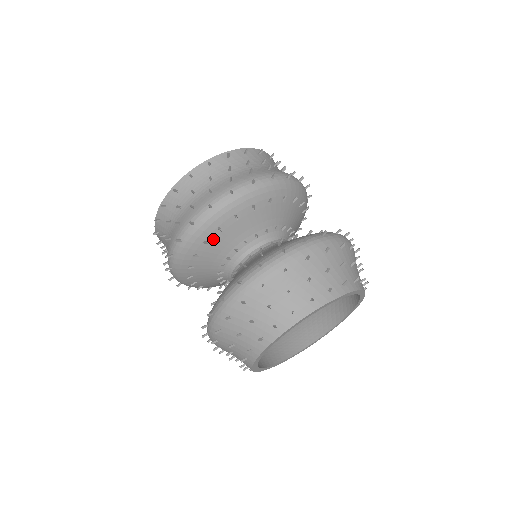
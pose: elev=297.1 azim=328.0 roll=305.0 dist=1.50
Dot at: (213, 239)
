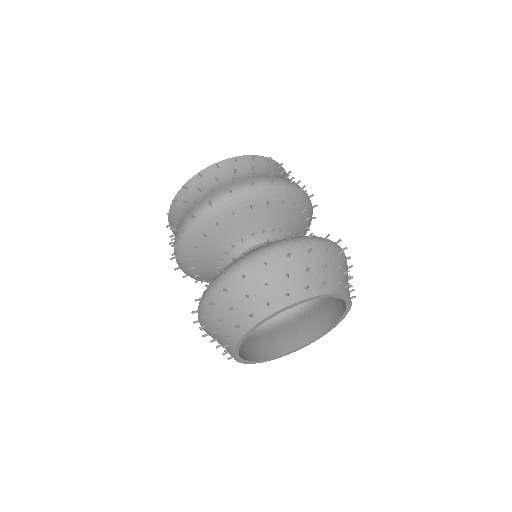
Dot at: (197, 255)
